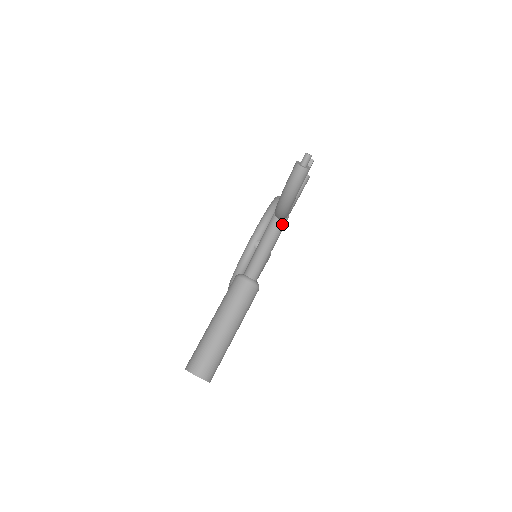
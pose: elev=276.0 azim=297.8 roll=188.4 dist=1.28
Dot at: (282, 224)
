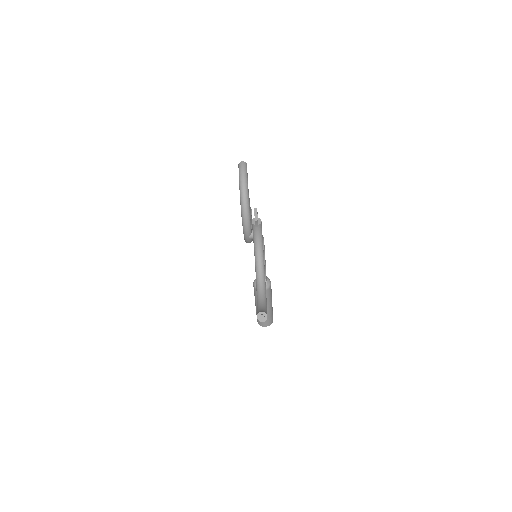
Dot at: occluded
